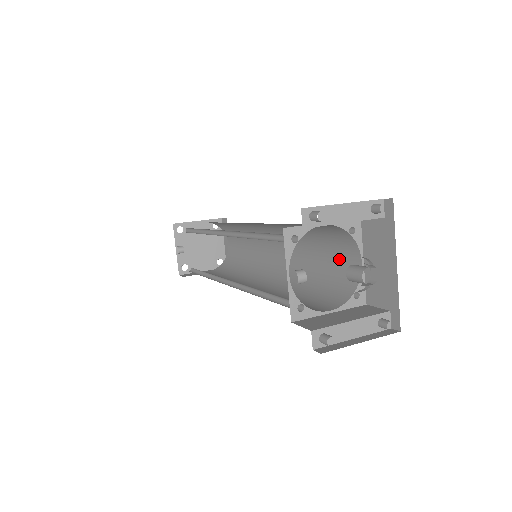
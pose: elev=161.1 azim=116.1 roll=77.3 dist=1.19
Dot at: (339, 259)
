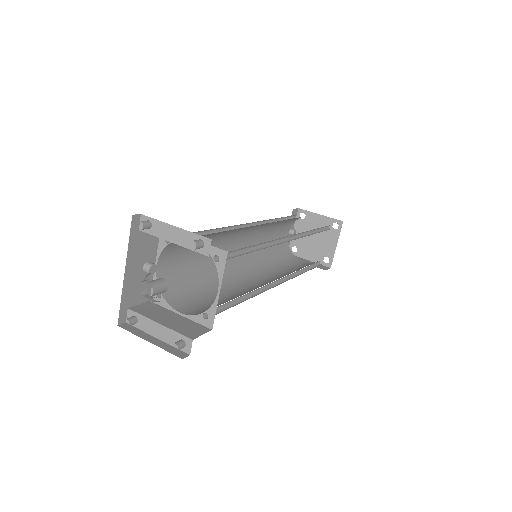
Dot at: occluded
